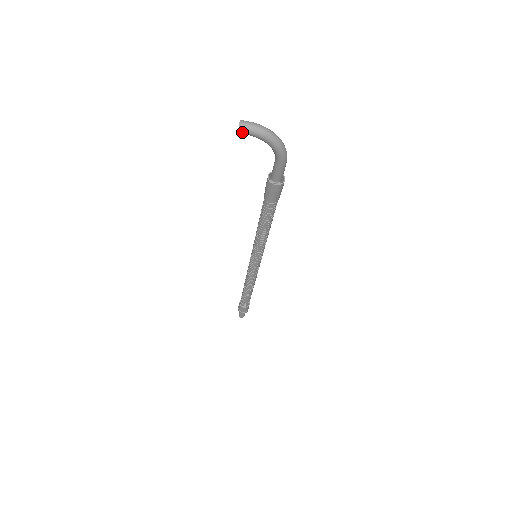
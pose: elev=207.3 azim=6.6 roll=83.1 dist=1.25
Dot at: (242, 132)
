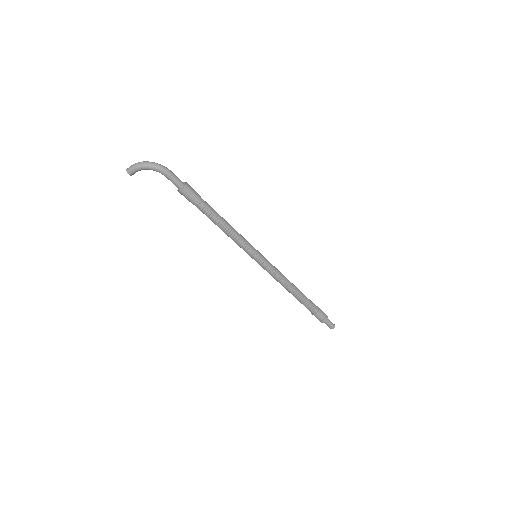
Dot at: (130, 173)
